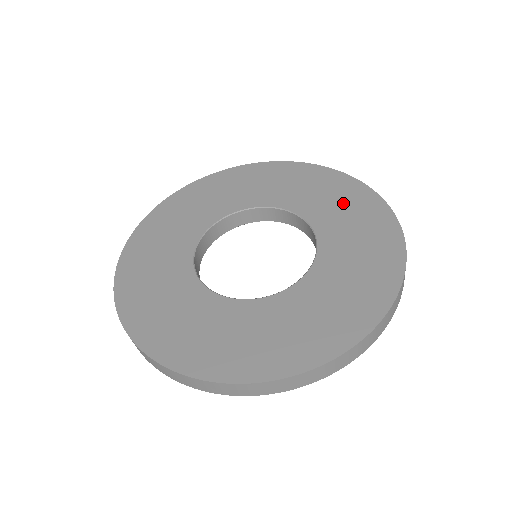
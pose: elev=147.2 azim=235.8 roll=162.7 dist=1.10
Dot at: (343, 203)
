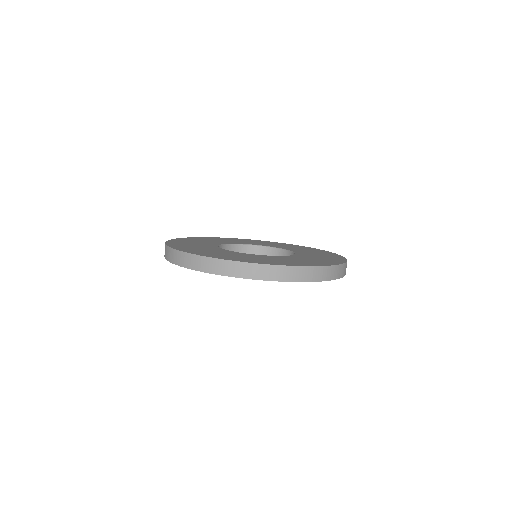
Dot at: (269, 243)
